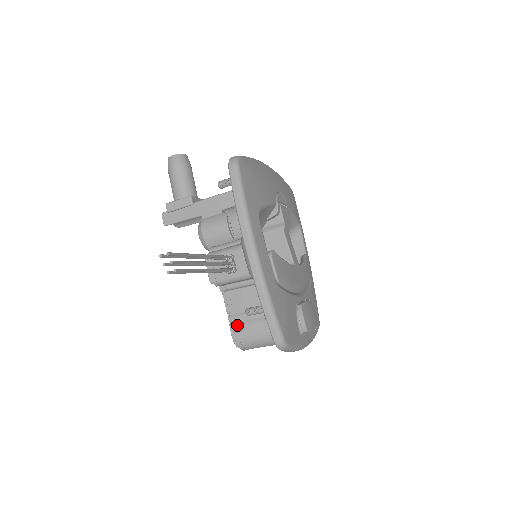
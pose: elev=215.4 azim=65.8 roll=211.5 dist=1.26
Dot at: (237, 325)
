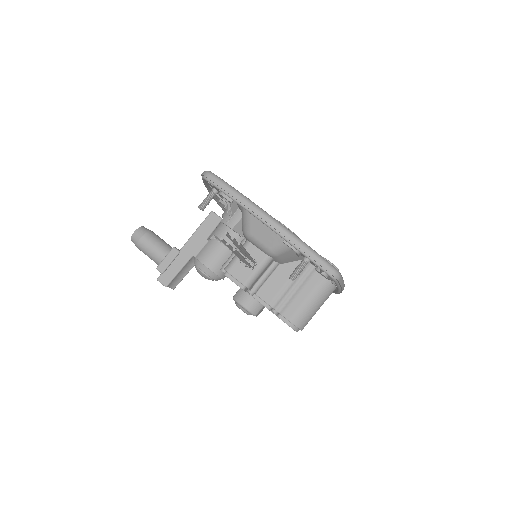
Dot at: (284, 310)
